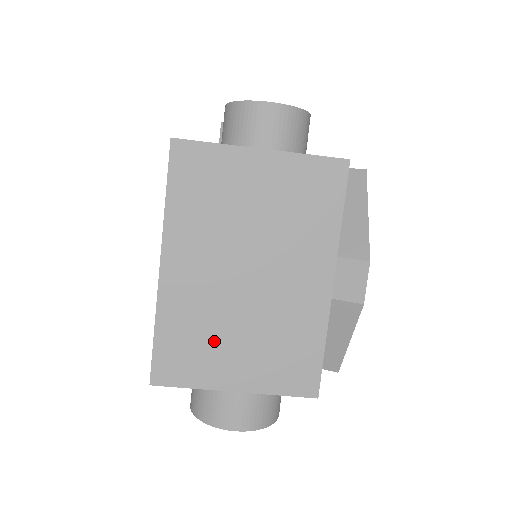
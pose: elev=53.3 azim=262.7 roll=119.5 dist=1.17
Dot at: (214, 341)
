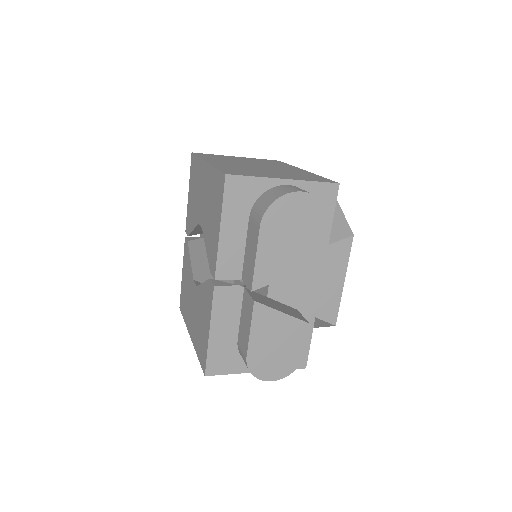
Dot at: occluded
